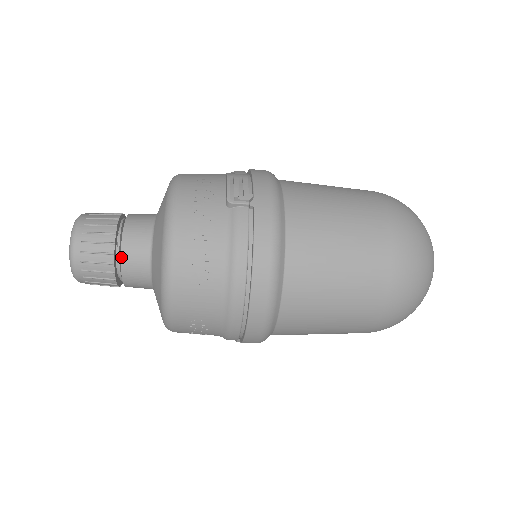
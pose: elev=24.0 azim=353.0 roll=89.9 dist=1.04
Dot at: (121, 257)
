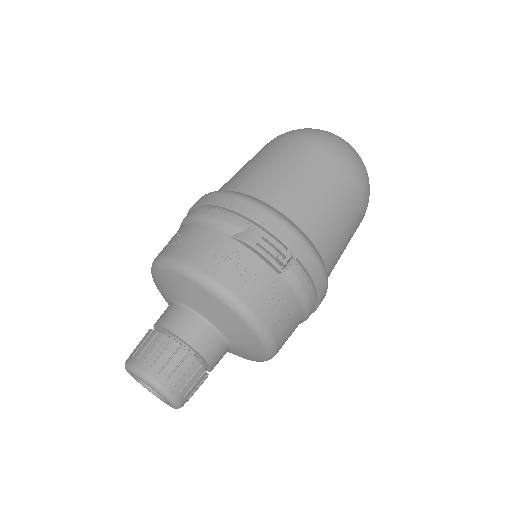
Dot at: (210, 366)
